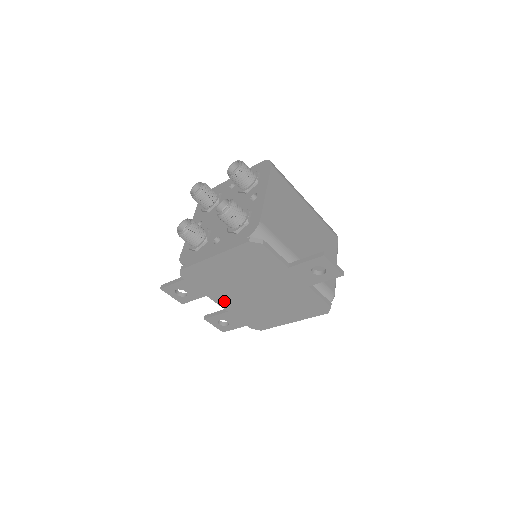
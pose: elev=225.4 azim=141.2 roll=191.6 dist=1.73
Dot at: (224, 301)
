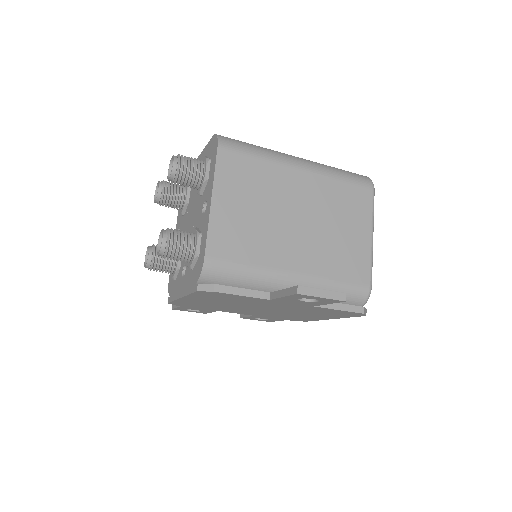
Dot at: (240, 312)
